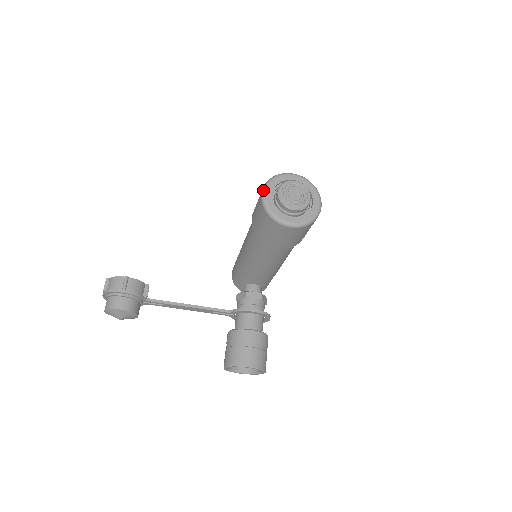
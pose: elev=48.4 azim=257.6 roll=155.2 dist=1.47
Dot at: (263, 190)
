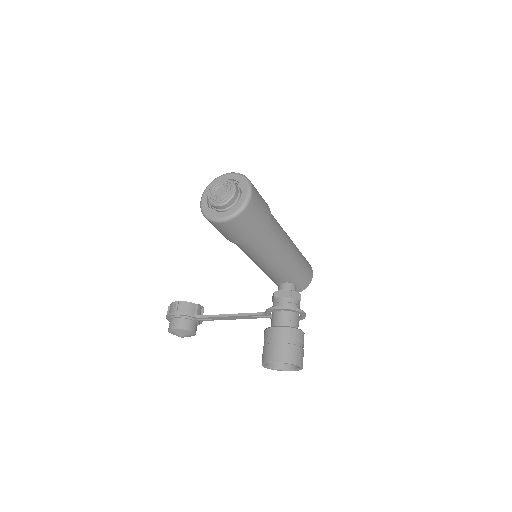
Dot at: (201, 197)
